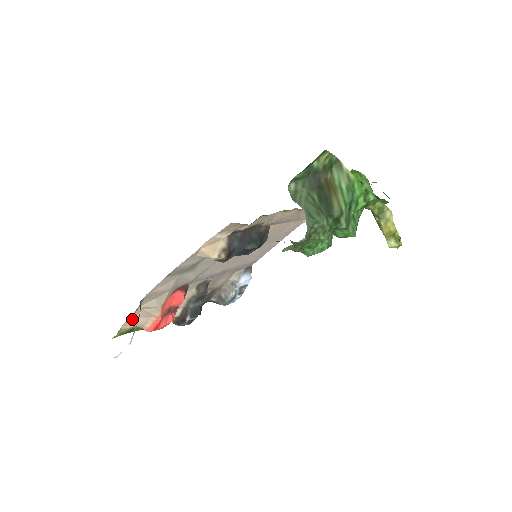
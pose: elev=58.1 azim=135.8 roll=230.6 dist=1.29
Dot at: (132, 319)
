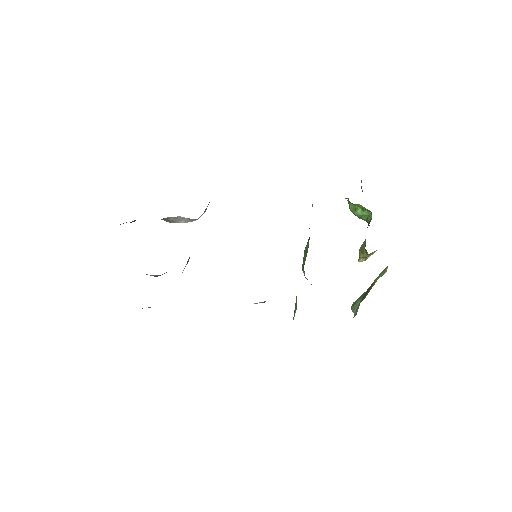
Dot at: occluded
